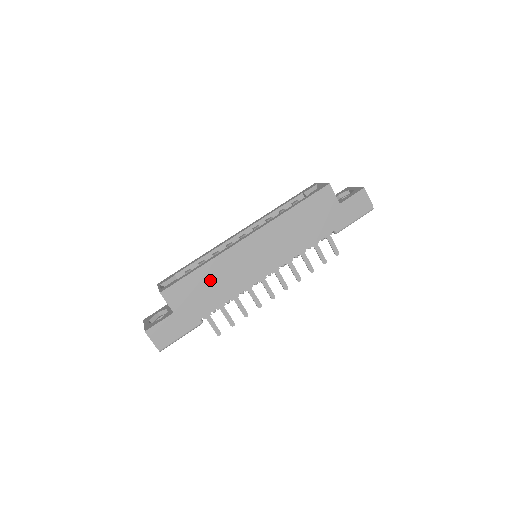
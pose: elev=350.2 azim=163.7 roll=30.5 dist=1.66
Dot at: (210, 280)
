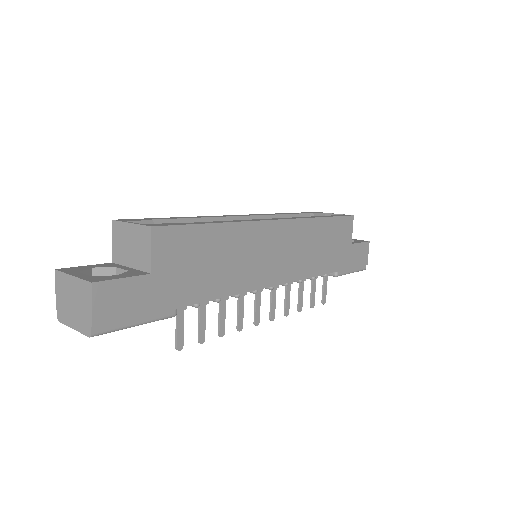
Dot at: (218, 251)
